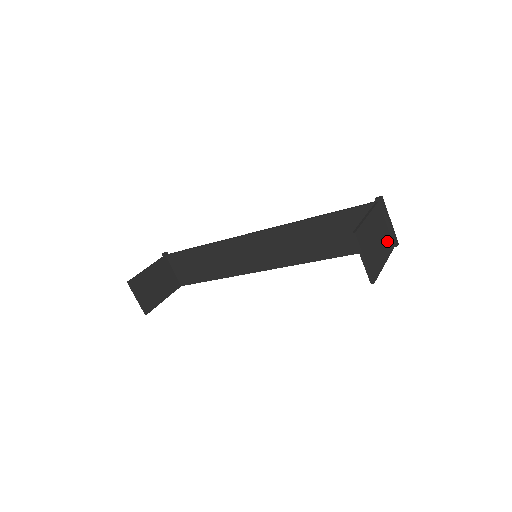
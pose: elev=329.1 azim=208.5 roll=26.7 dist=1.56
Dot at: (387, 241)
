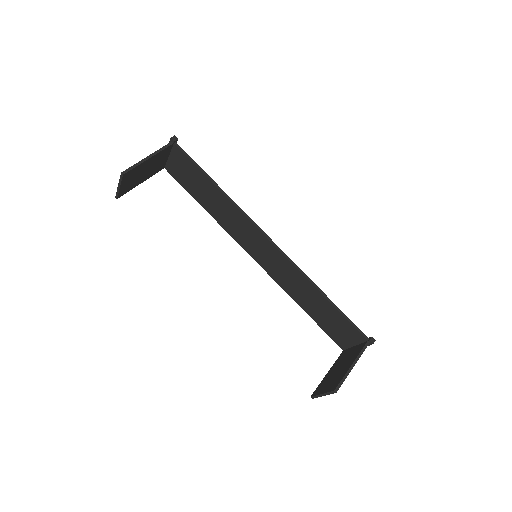
Dot at: occluded
